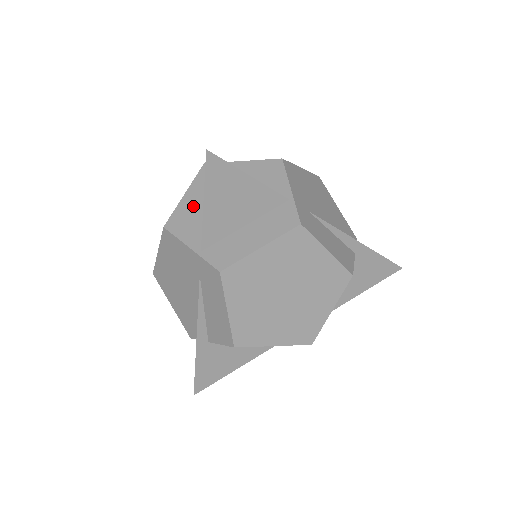
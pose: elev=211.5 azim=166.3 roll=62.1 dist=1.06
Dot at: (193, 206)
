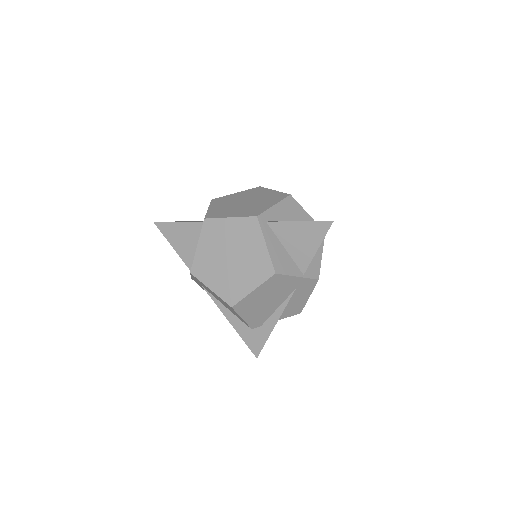
Dot at: (278, 250)
